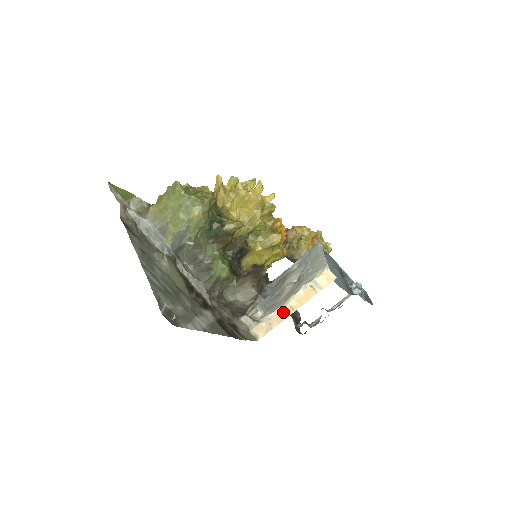
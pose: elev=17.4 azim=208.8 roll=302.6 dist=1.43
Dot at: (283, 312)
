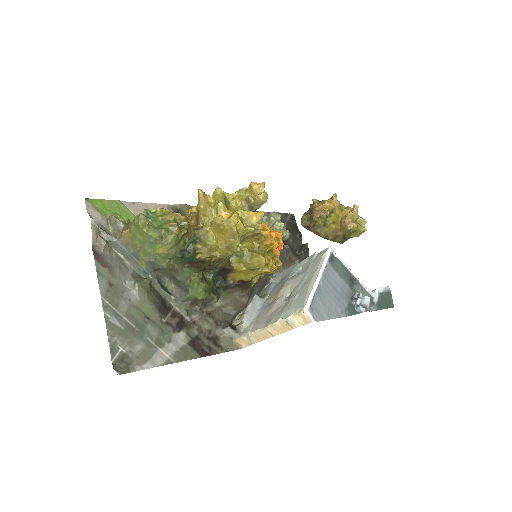
Dot at: (262, 334)
